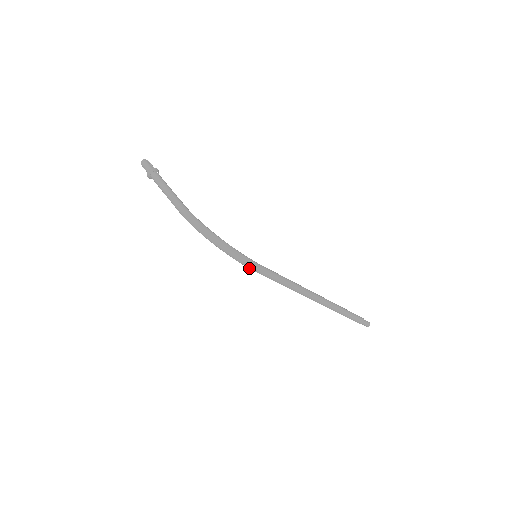
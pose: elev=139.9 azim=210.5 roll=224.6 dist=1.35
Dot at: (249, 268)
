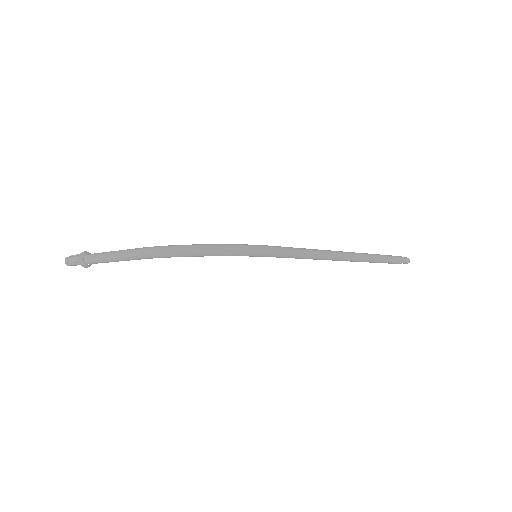
Dot at: (261, 256)
